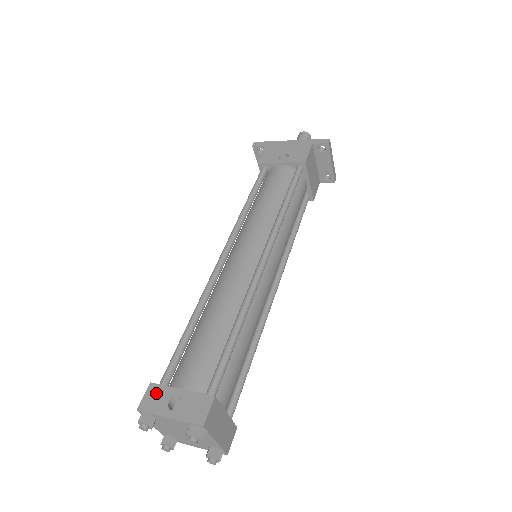
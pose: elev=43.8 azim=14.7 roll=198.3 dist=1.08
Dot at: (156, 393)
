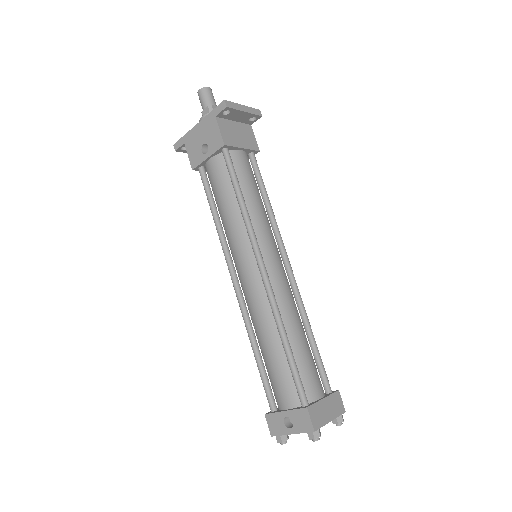
Dot at: (273, 420)
